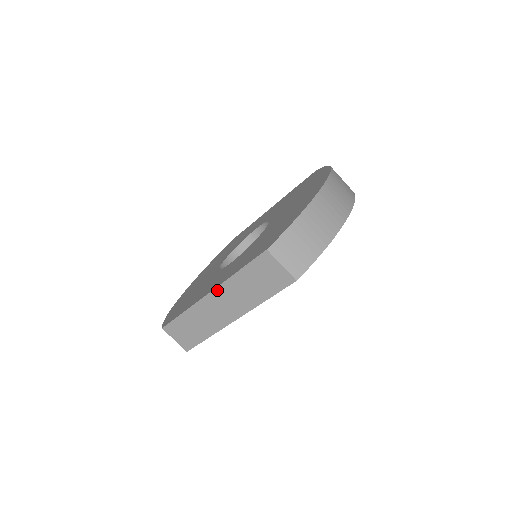
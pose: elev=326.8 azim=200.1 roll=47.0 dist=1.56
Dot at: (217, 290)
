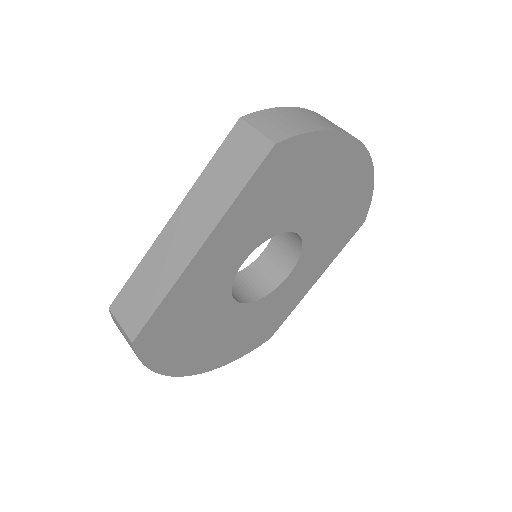
Dot at: (181, 207)
